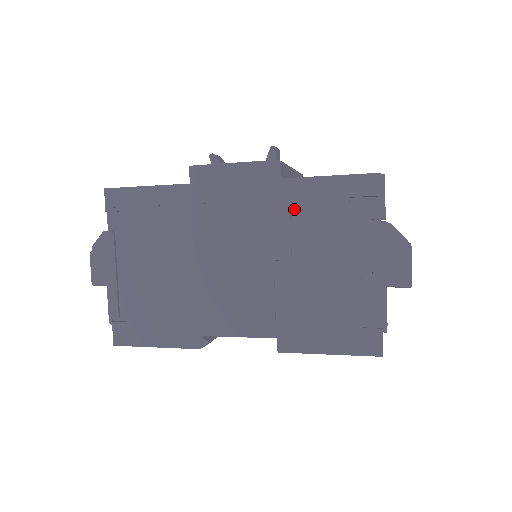
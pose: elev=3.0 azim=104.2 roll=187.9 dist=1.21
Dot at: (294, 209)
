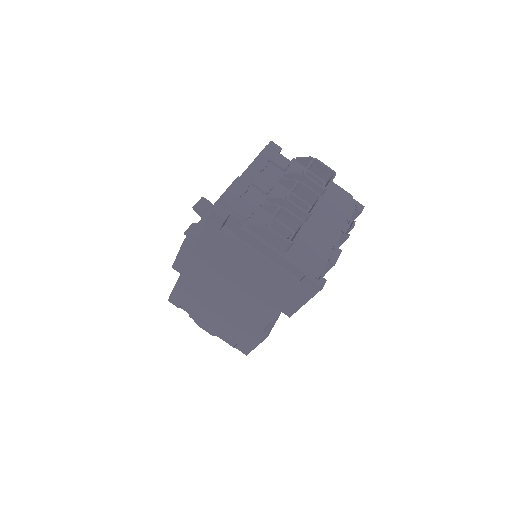
Dot at: (213, 255)
